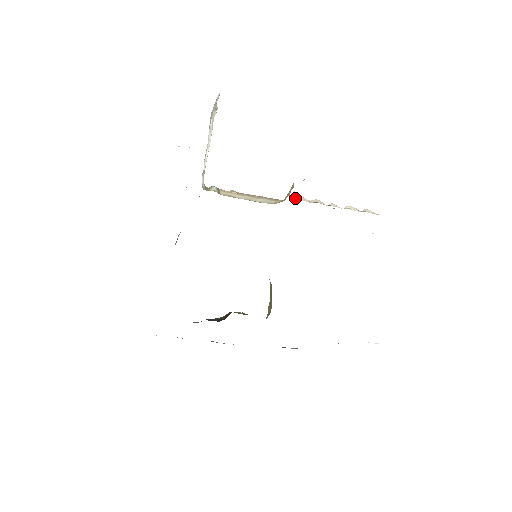
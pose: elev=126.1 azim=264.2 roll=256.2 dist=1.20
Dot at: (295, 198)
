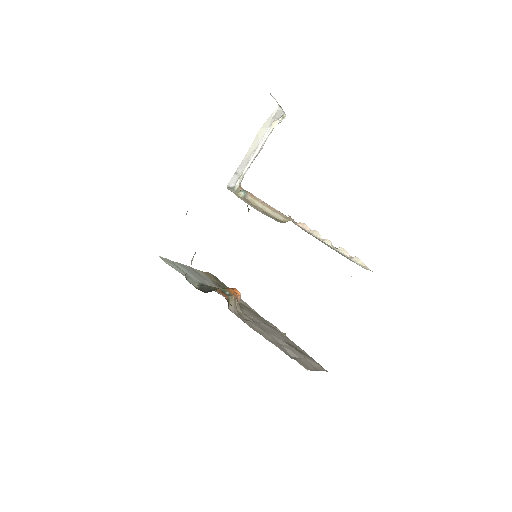
Dot at: (297, 223)
